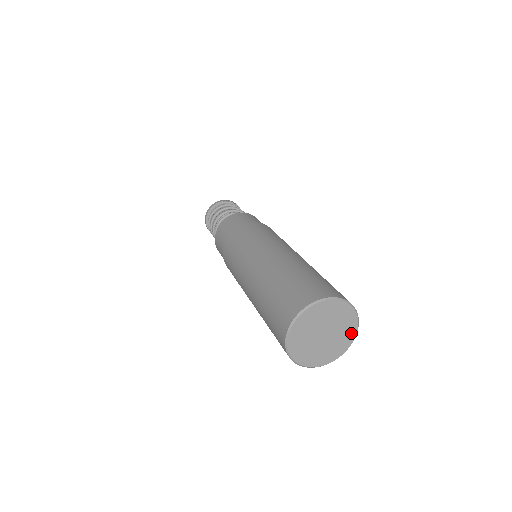
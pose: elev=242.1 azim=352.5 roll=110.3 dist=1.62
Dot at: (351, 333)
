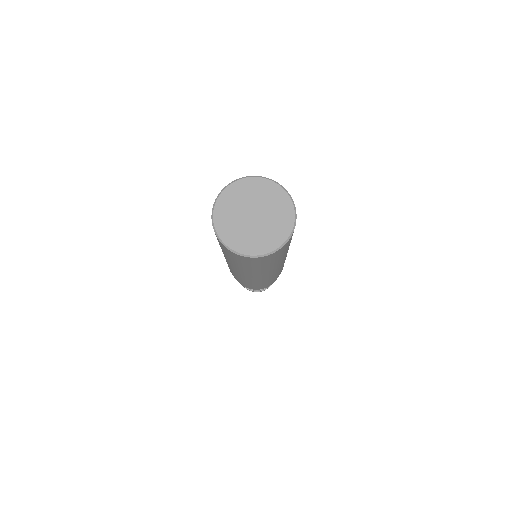
Dot at: (280, 196)
